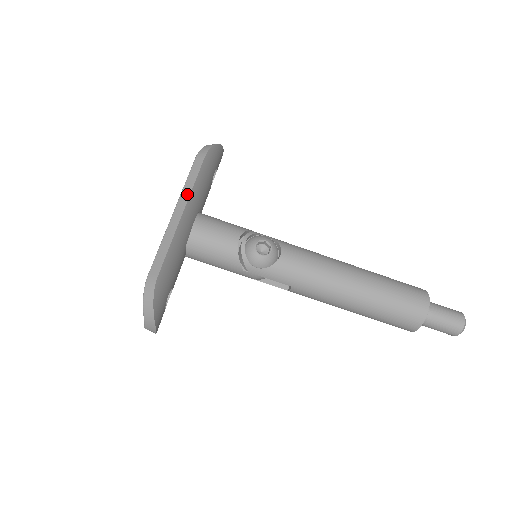
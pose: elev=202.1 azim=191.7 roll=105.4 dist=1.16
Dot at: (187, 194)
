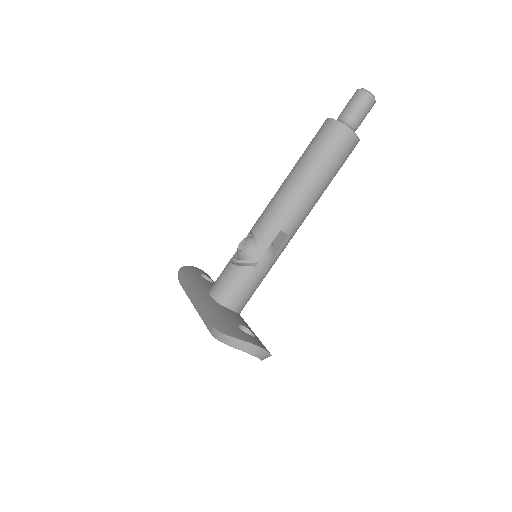
Dot at: (188, 292)
